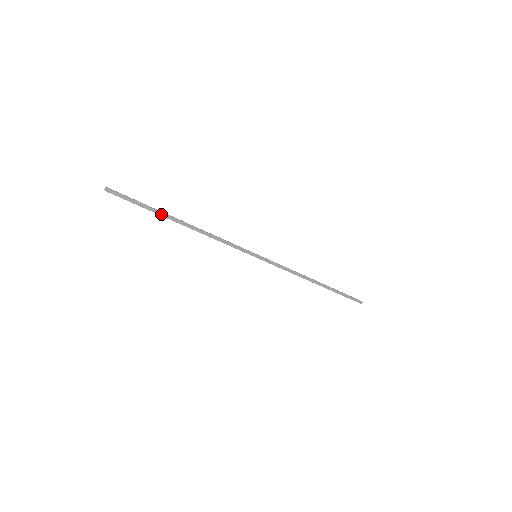
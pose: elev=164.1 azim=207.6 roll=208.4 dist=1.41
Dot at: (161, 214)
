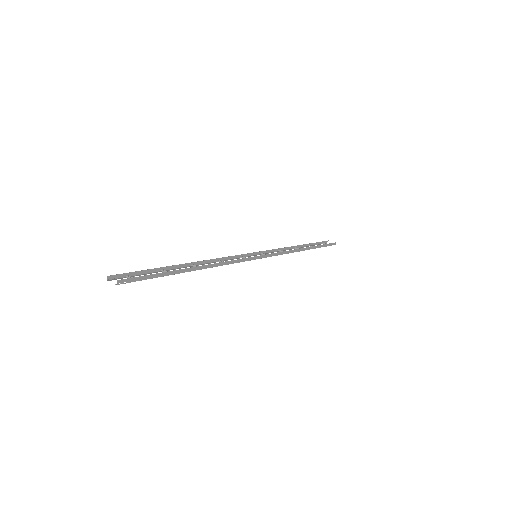
Dot at: (174, 273)
